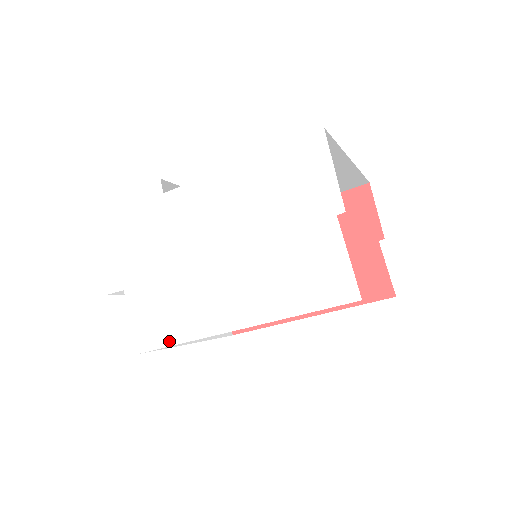
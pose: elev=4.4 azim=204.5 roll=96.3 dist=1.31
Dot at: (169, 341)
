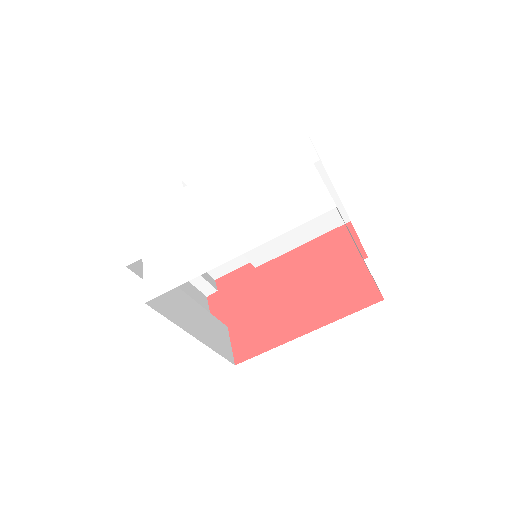
Dot at: (177, 283)
